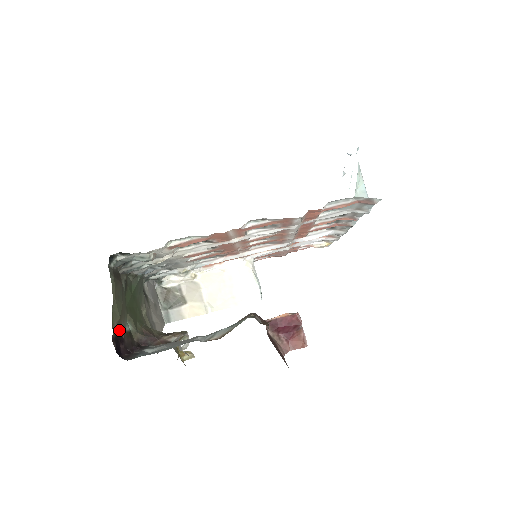
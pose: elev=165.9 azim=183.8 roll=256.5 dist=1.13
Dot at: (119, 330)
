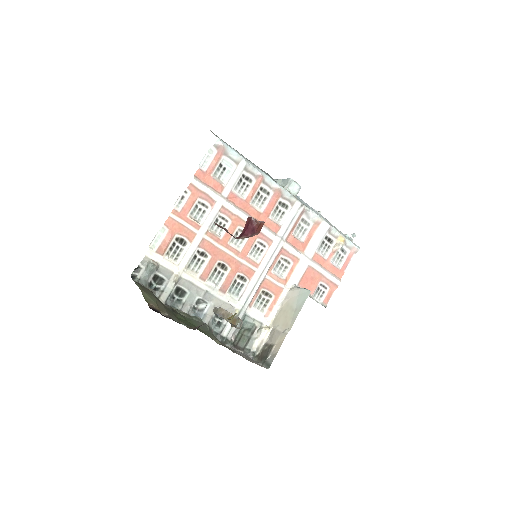
Dot at: (164, 315)
